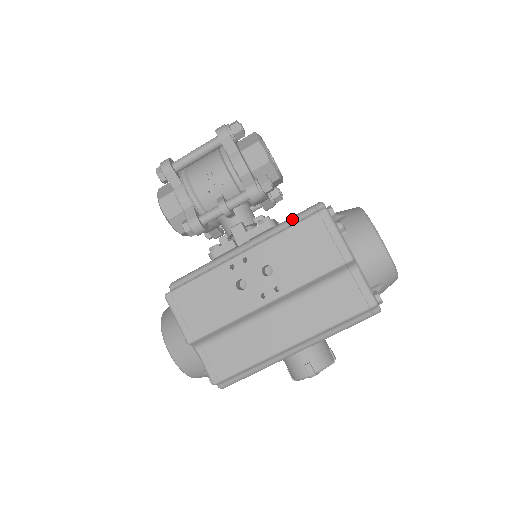
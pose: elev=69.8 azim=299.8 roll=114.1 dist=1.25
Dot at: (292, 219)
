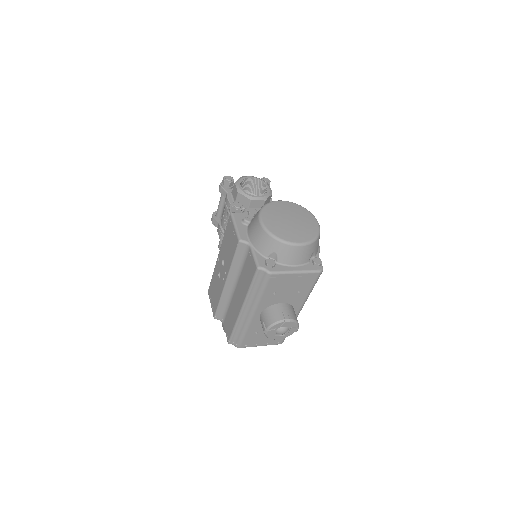
Dot at: occluded
